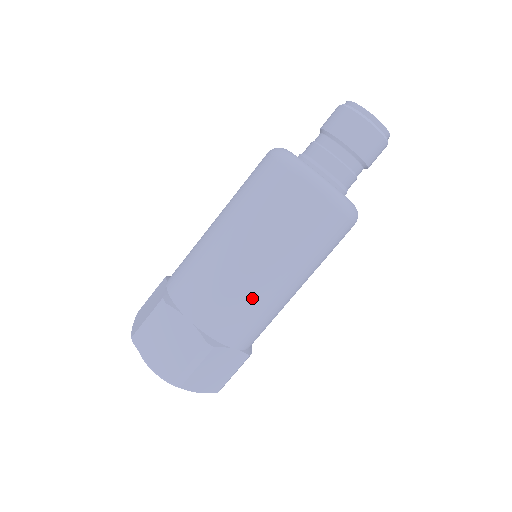
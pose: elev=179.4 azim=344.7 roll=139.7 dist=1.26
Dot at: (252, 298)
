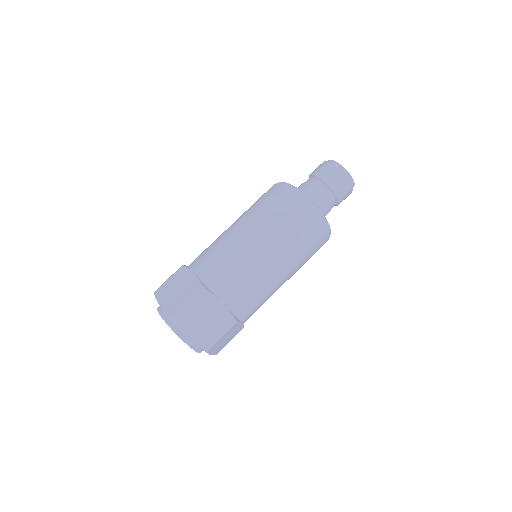
Dot at: (240, 259)
